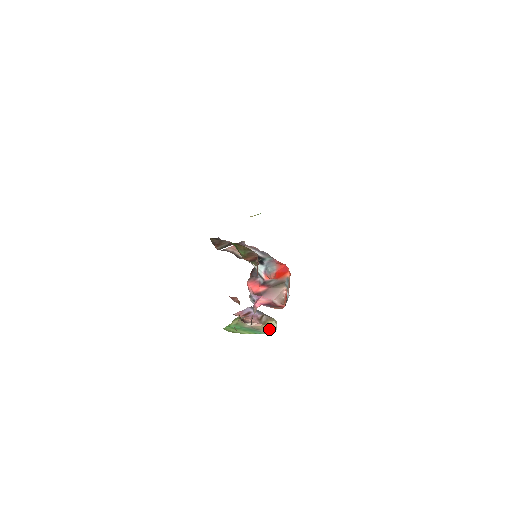
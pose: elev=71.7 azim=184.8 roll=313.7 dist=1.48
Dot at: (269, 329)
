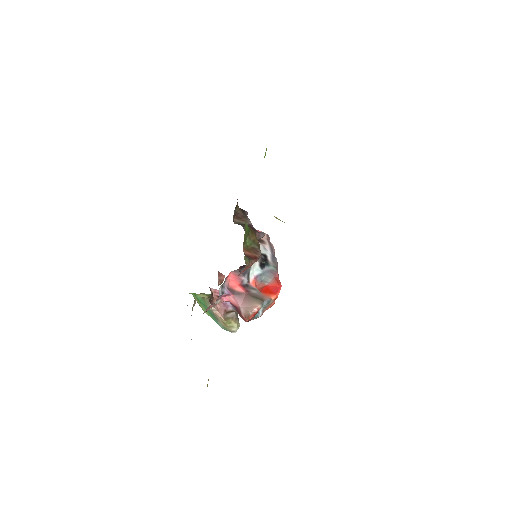
Dot at: (227, 327)
